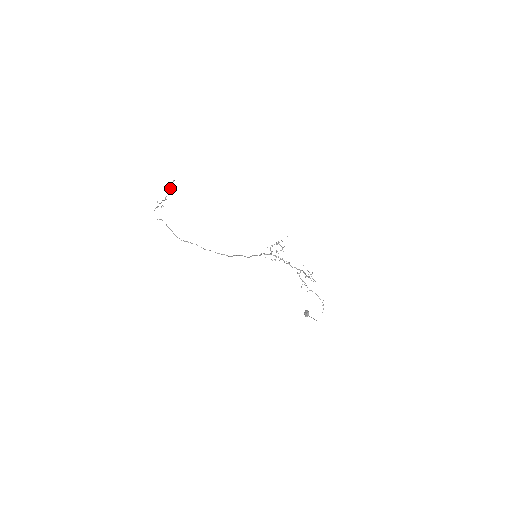
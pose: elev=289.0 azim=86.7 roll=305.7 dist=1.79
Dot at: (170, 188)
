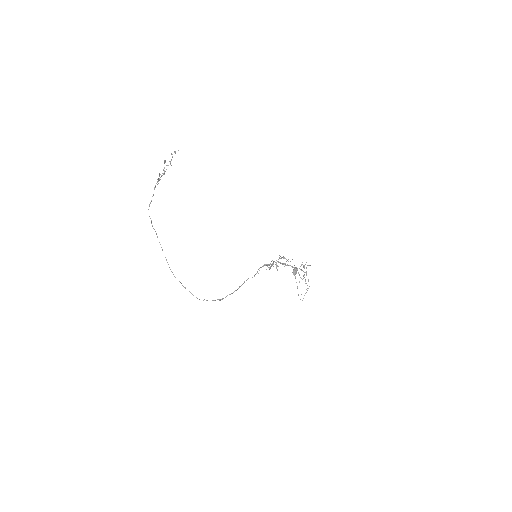
Dot at: (170, 164)
